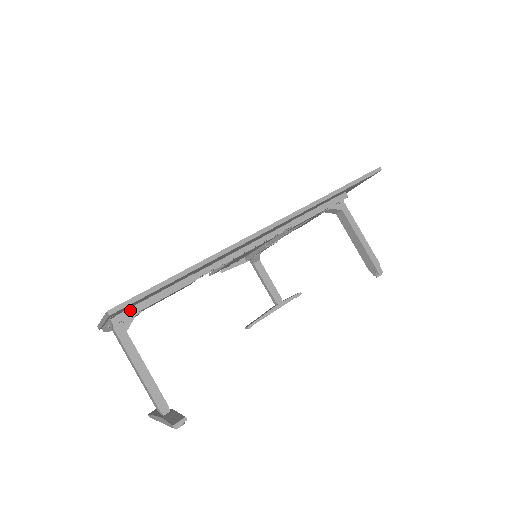
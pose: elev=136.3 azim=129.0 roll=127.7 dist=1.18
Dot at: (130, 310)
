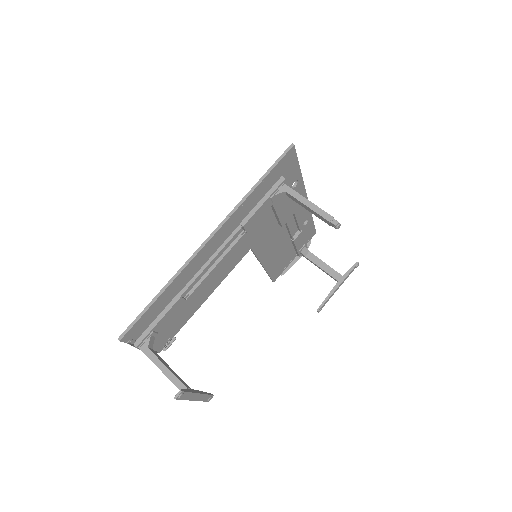
Dot at: (144, 333)
